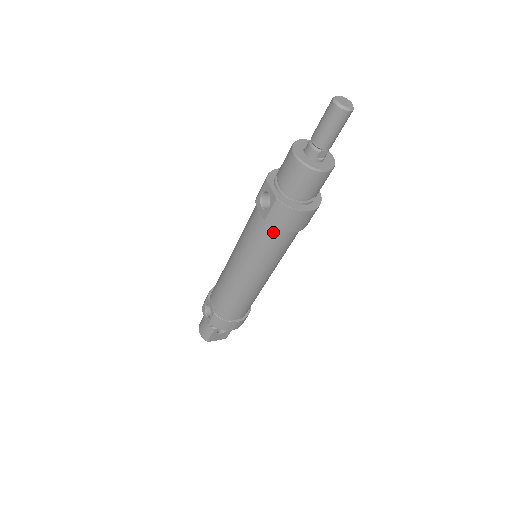
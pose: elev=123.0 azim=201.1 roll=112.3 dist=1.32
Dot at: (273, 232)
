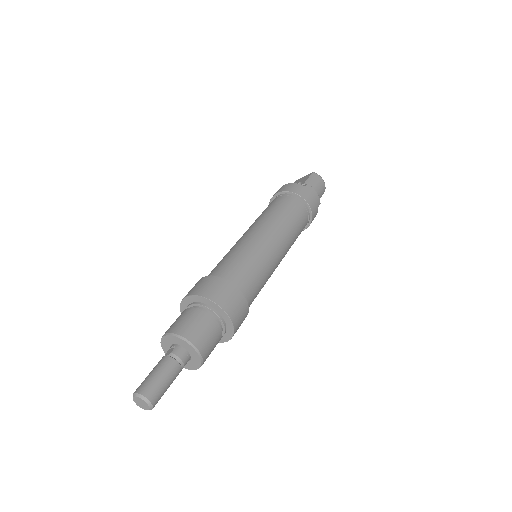
Dot at: occluded
